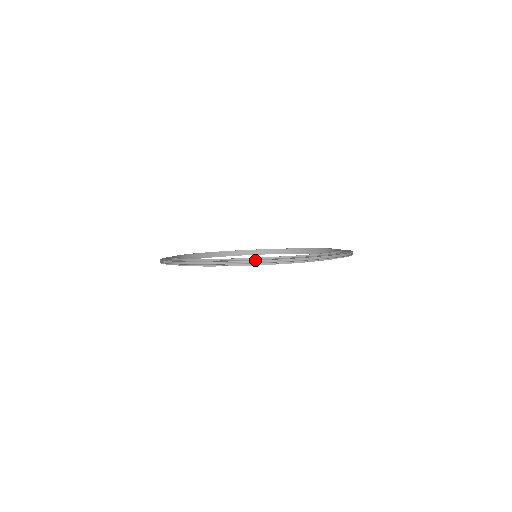
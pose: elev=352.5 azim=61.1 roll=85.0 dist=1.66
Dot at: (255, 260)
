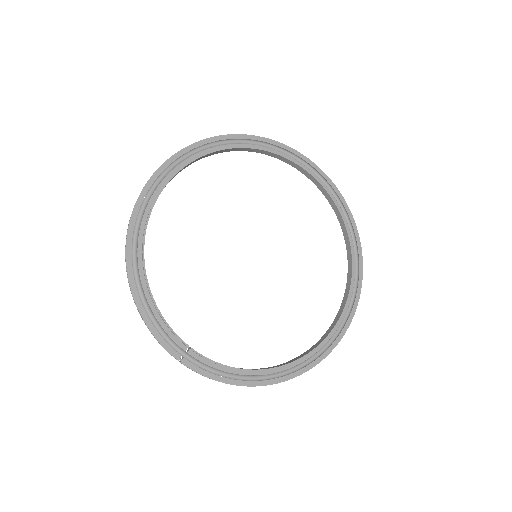
Dot at: (304, 372)
